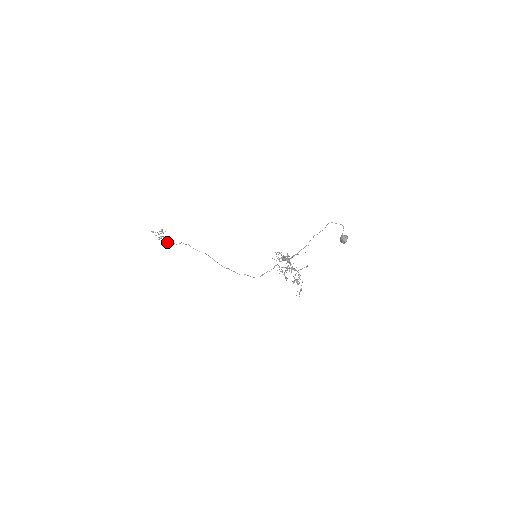
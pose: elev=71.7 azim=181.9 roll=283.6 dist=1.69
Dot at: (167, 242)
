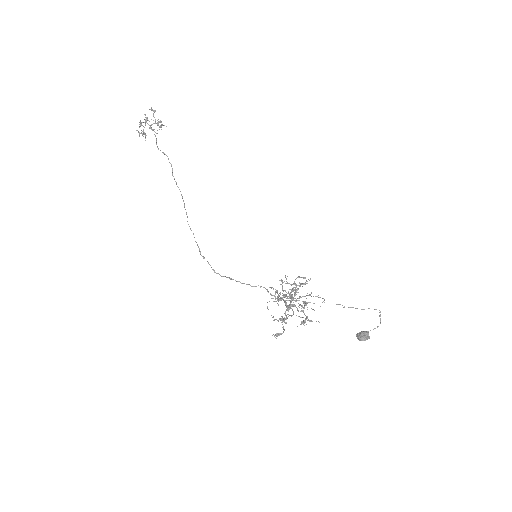
Dot at: occluded
